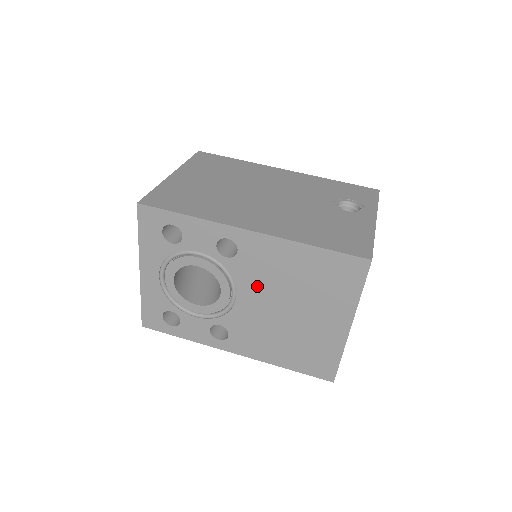
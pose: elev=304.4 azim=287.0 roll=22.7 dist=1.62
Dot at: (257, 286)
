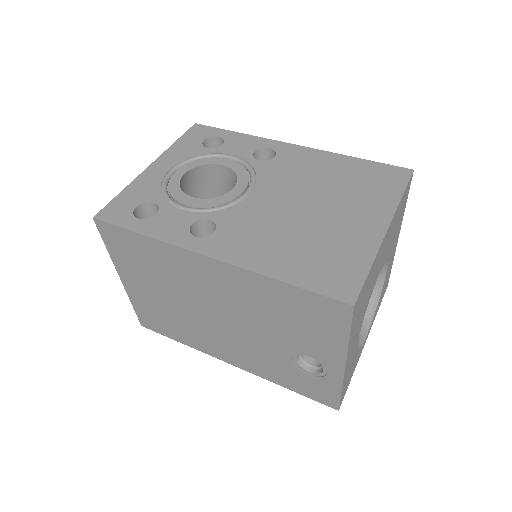
Dot at: (282, 184)
